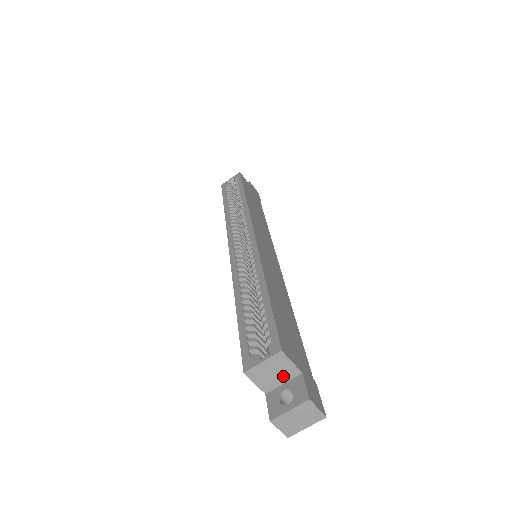
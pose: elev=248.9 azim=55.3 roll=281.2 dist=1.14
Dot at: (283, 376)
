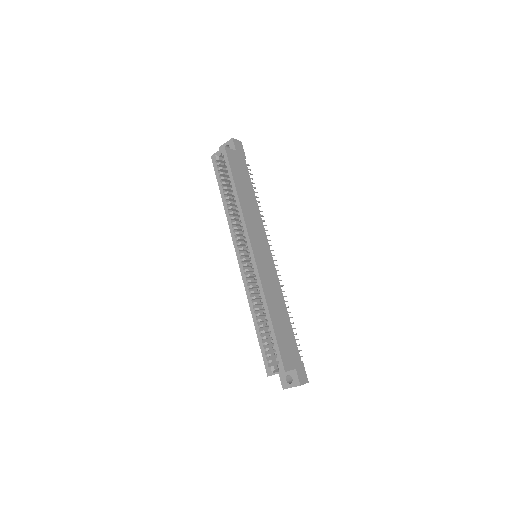
Dot at: occluded
